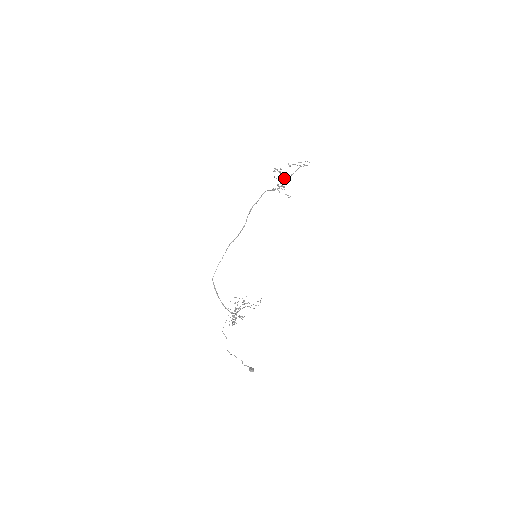
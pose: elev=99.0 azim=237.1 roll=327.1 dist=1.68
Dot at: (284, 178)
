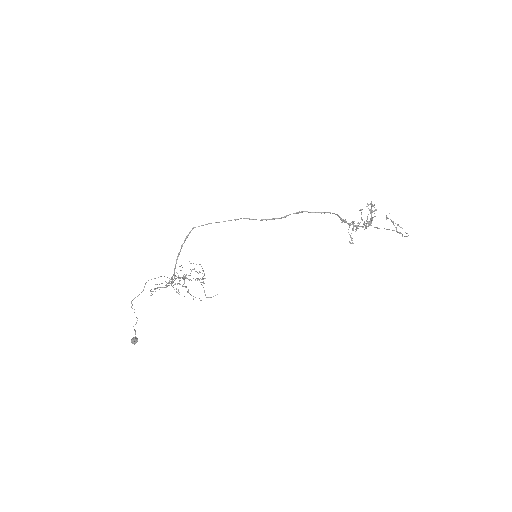
Dot at: (368, 221)
